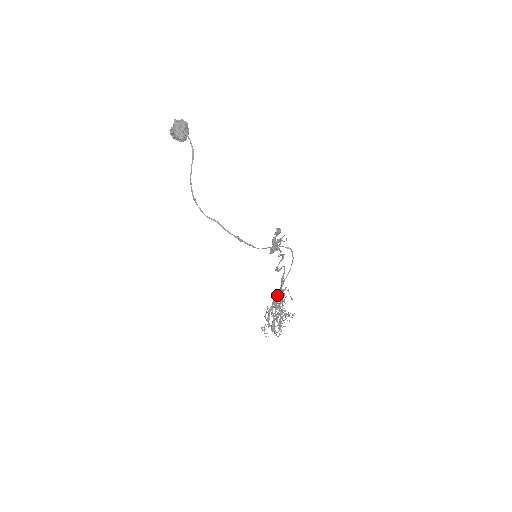
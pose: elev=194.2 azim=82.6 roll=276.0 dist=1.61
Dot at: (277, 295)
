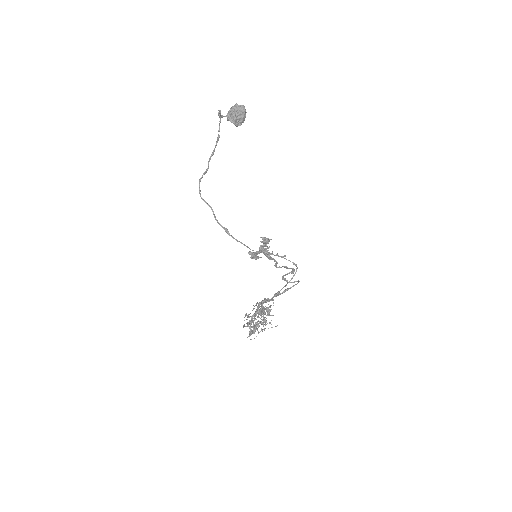
Dot at: occluded
